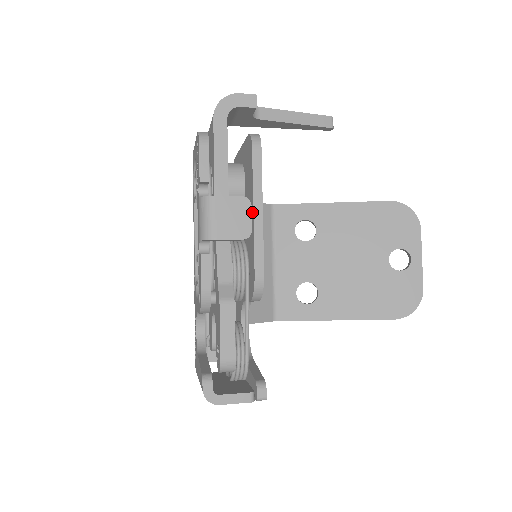
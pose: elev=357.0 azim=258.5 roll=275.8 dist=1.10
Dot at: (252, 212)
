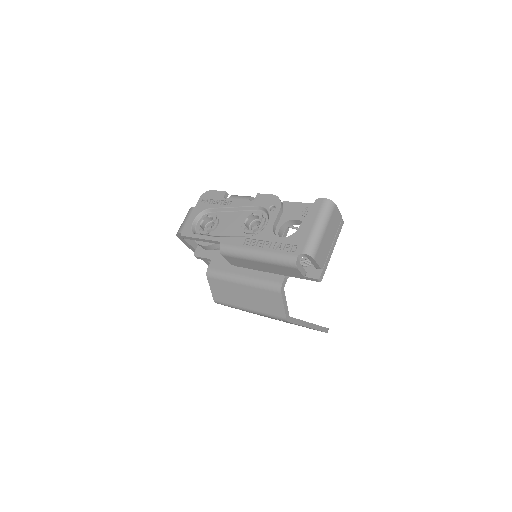
Dot at: occluded
